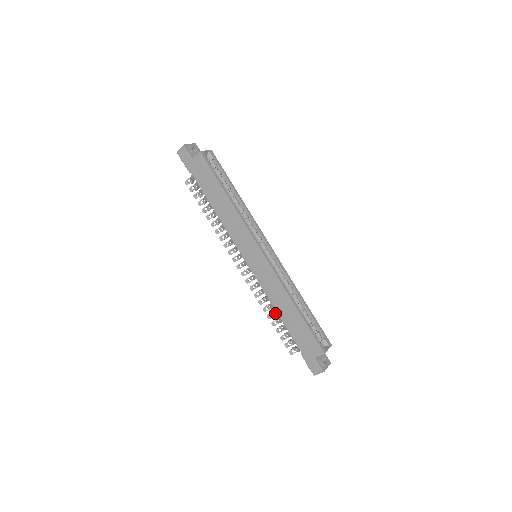
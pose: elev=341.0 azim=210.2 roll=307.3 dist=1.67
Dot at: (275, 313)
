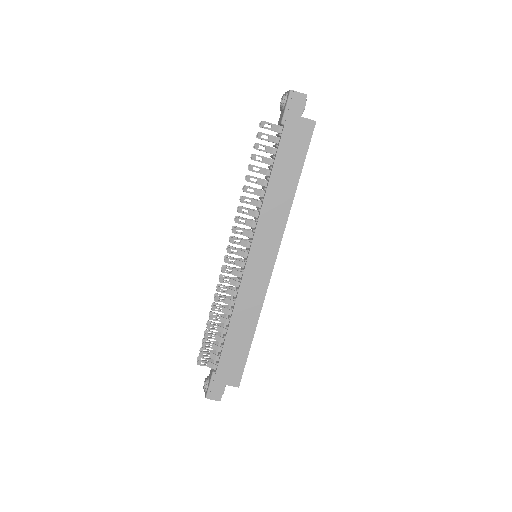
Dot at: (222, 319)
